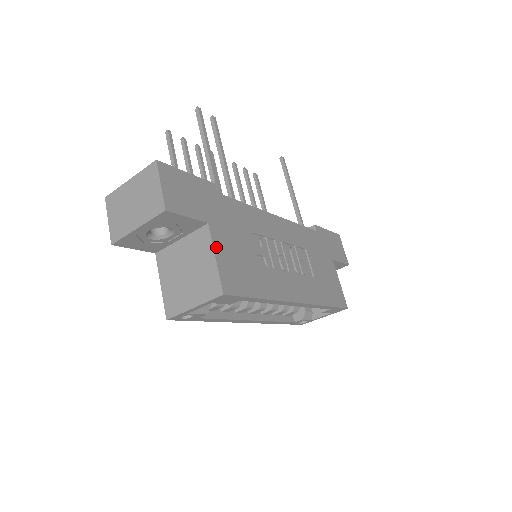
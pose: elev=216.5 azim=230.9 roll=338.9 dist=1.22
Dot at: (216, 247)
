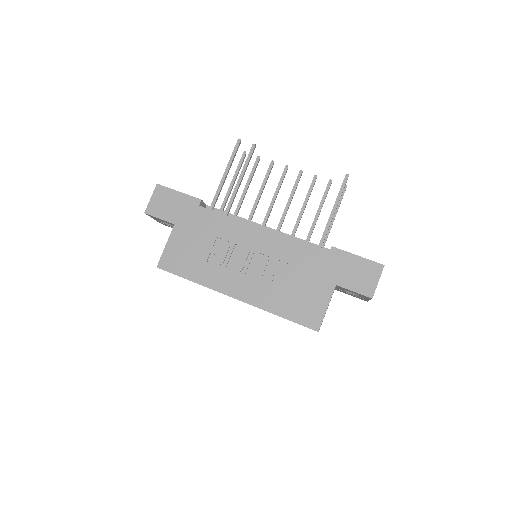
Dot at: (171, 240)
